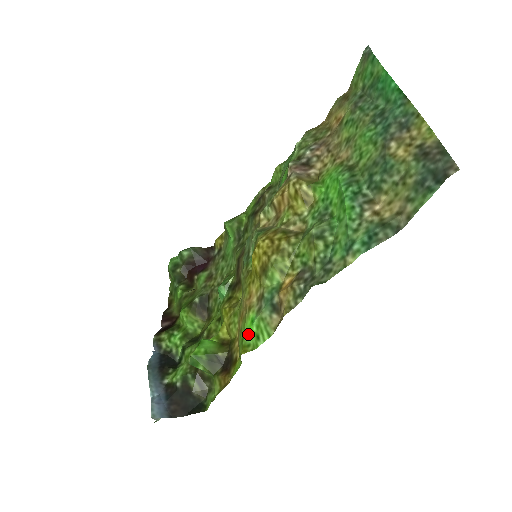
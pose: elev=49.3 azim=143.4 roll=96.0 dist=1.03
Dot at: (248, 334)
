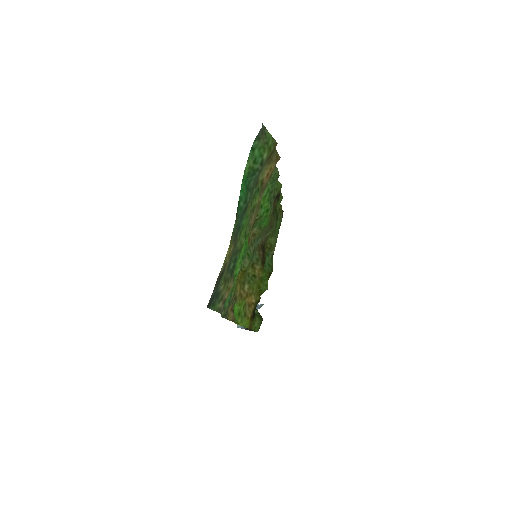
Dot at: (236, 314)
